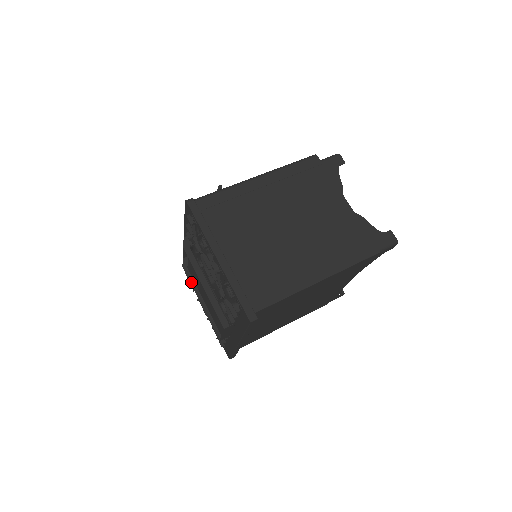
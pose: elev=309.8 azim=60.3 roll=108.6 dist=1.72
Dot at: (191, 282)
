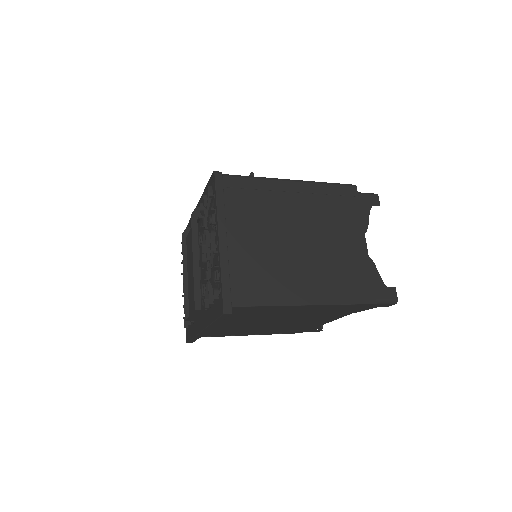
Dot at: (183, 253)
